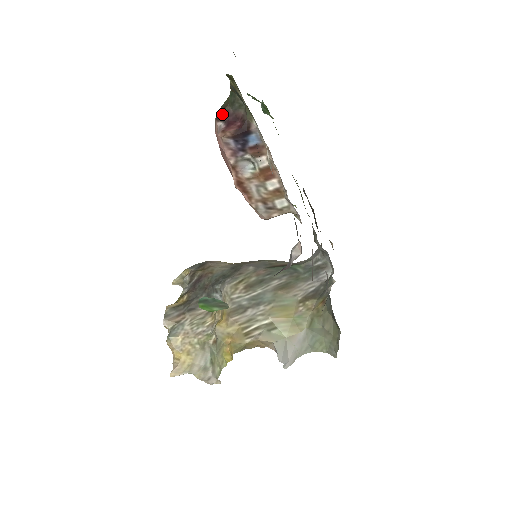
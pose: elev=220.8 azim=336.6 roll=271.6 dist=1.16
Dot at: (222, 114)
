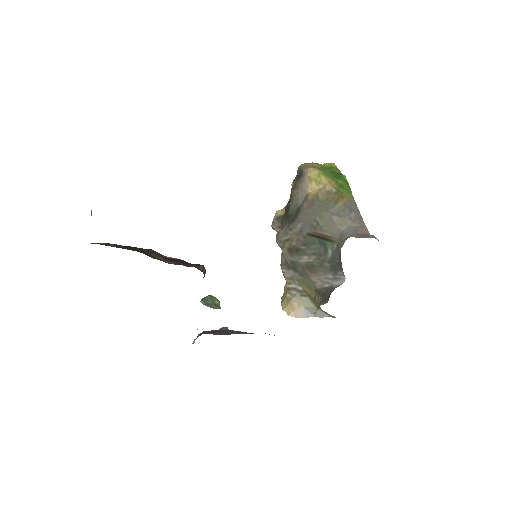
Dot at: occluded
